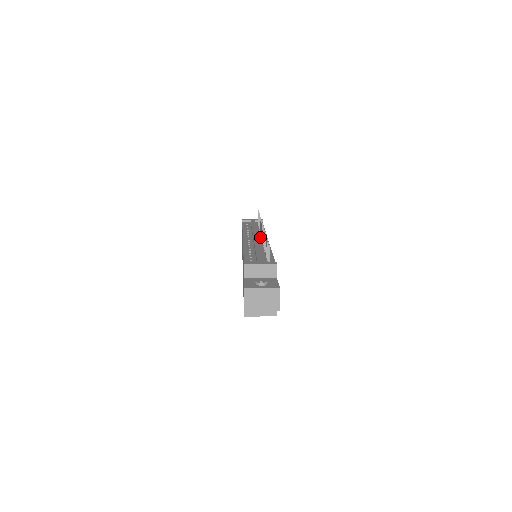
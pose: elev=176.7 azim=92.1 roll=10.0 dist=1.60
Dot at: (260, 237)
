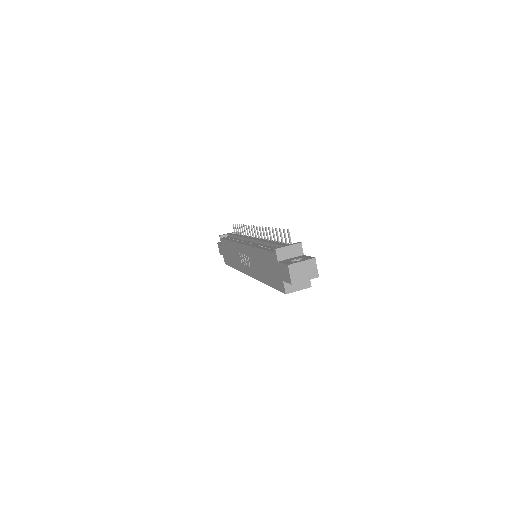
Dot at: occluded
